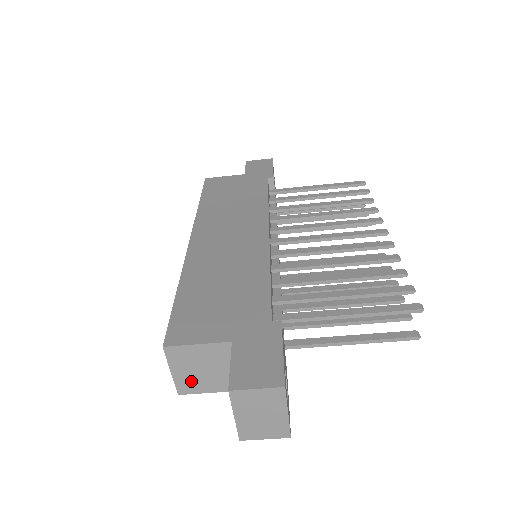
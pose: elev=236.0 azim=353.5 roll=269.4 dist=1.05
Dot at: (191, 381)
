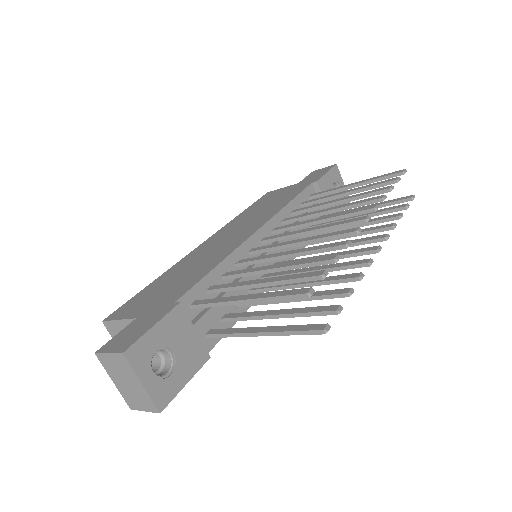
Dot at: occluded
